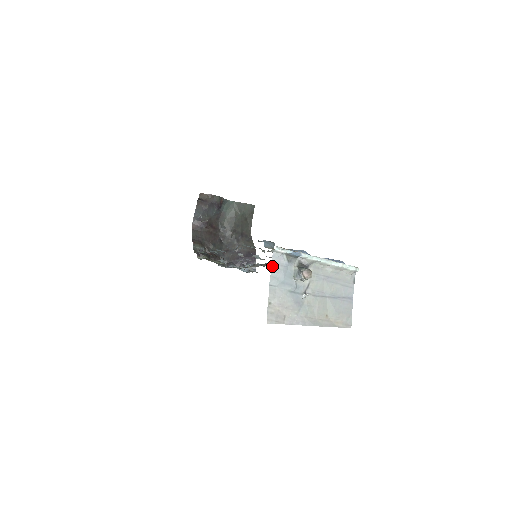
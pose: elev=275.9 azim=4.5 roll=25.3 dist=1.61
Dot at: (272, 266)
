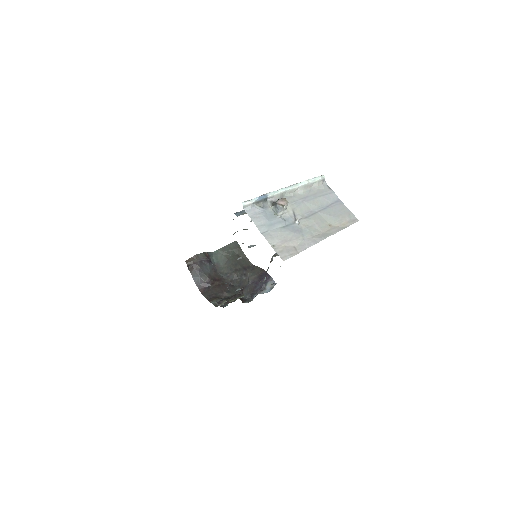
Dot at: (251, 219)
